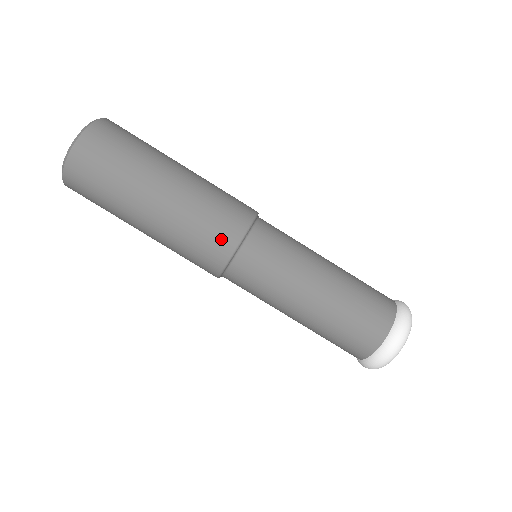
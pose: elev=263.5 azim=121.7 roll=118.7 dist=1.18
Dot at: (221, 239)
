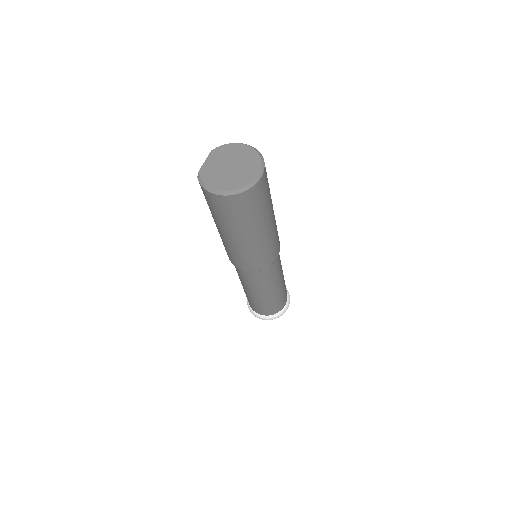
Dot at: (255, 266)
